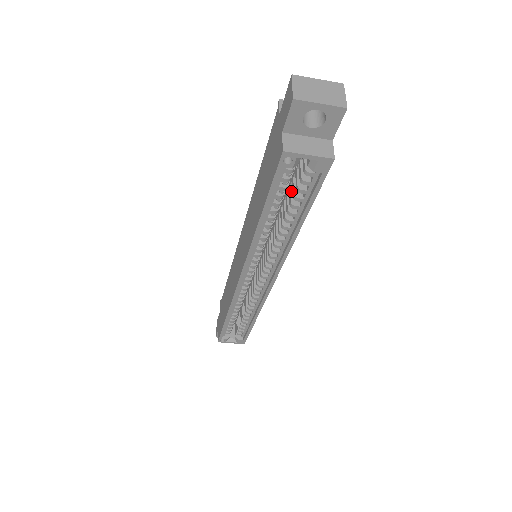
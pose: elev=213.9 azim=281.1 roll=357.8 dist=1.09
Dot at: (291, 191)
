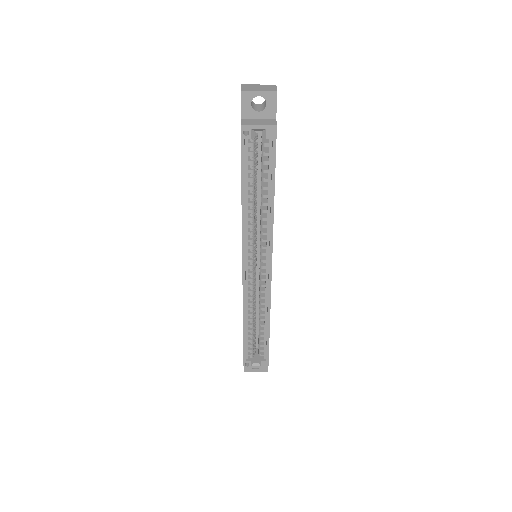
Dot at: (262, 173)
